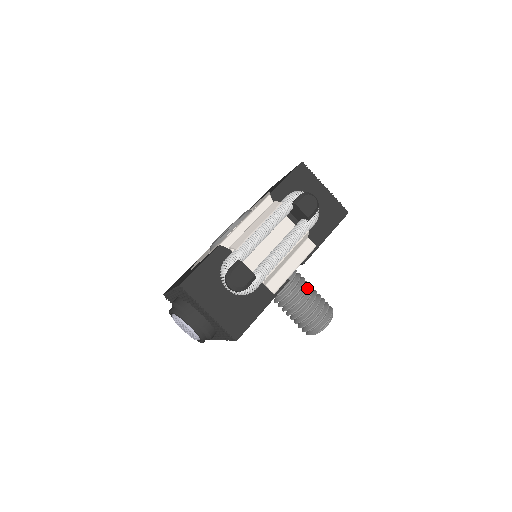
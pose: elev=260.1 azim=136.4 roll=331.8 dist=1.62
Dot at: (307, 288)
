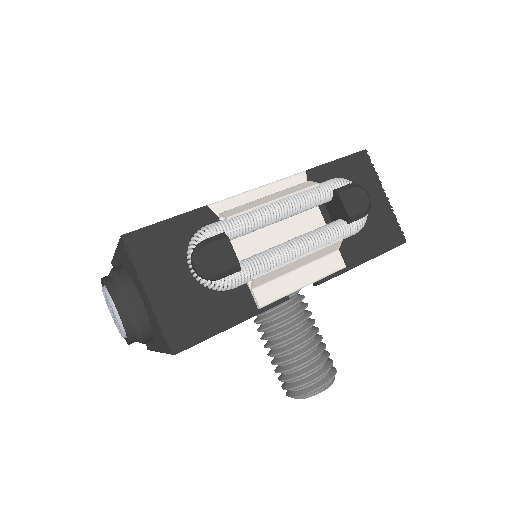
Dot at: (311, 326)
